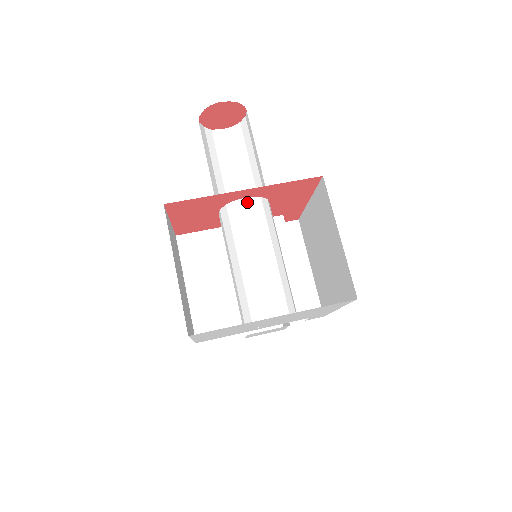
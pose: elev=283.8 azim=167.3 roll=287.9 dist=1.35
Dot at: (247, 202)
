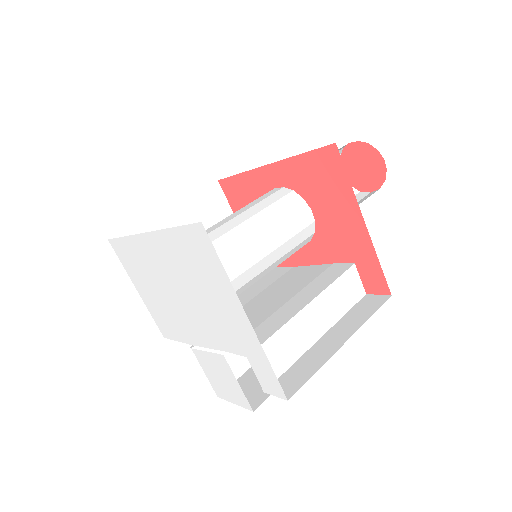
Dot at: (275, 190)
